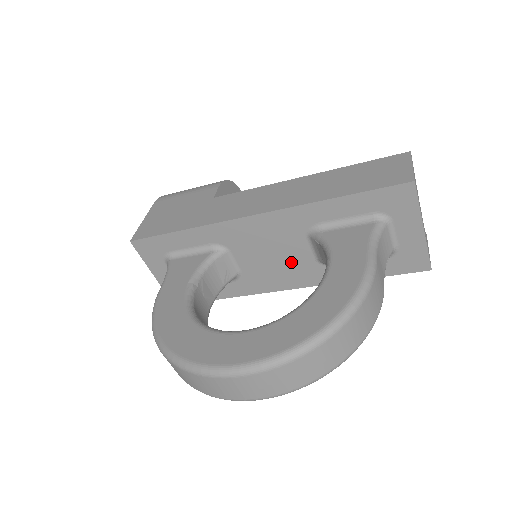
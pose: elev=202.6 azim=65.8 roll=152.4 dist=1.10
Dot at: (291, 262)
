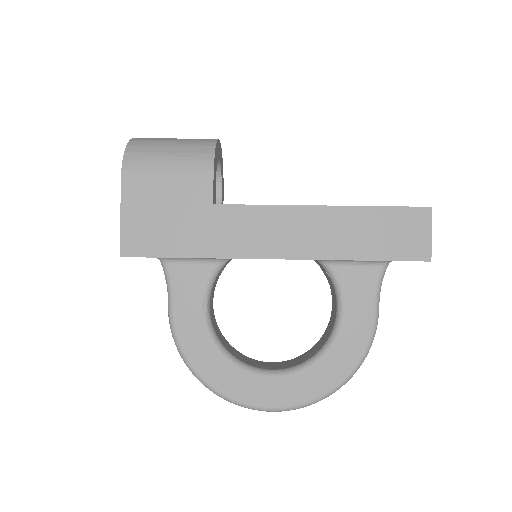
Dot at: occluded
